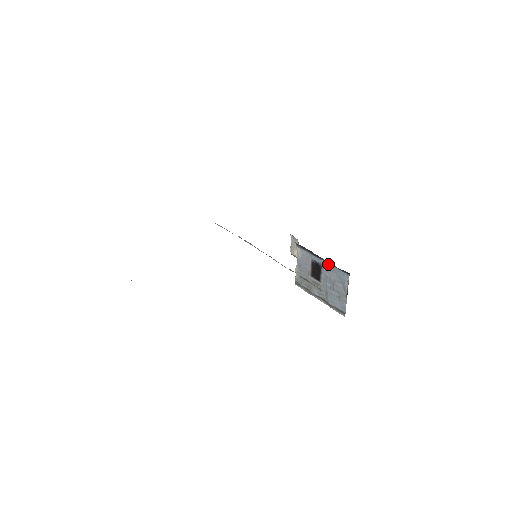
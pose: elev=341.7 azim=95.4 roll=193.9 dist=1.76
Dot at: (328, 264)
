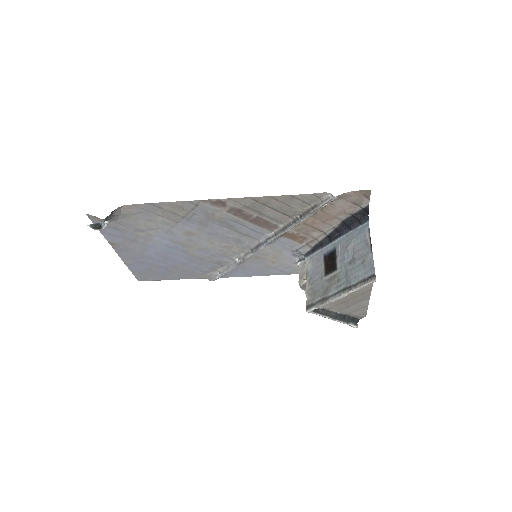
Dot at: (343, 238)
